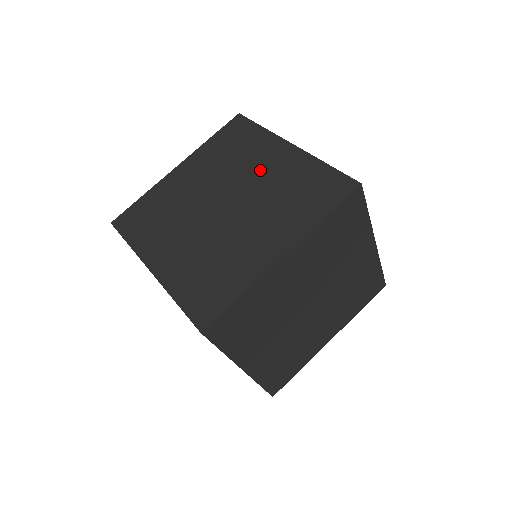
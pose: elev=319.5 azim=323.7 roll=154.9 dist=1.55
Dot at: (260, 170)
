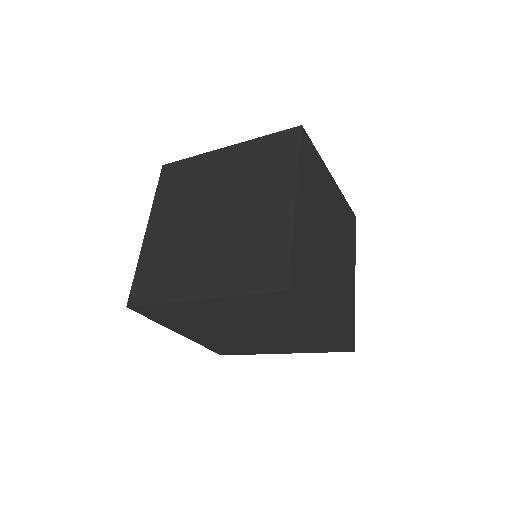
Dot at: occluded
